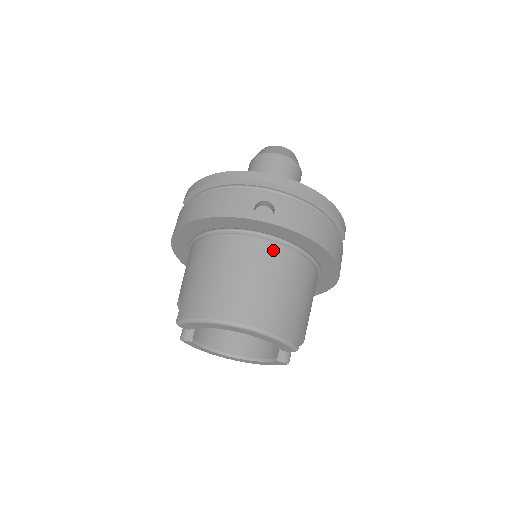
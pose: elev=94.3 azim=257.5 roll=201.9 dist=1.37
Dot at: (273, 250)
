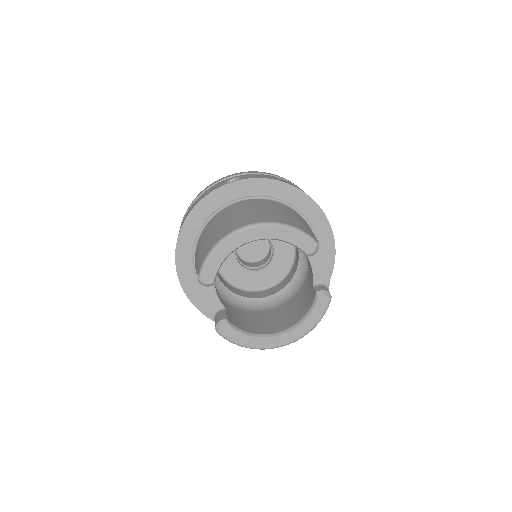
Dot at: (255, 201)
